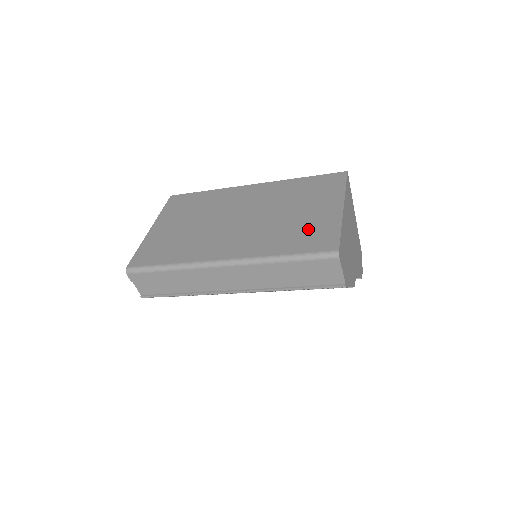
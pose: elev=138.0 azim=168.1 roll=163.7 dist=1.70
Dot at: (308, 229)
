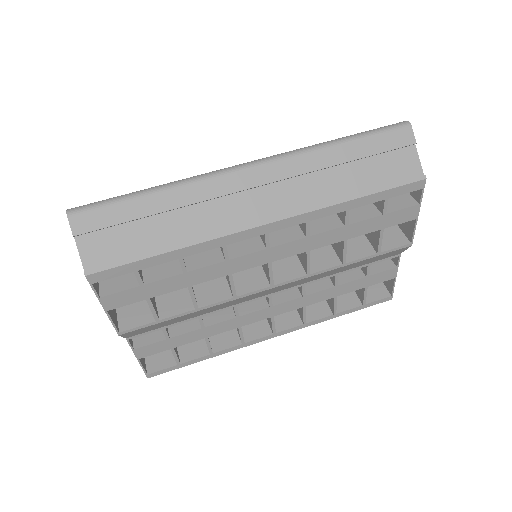
Dot at: occluded
